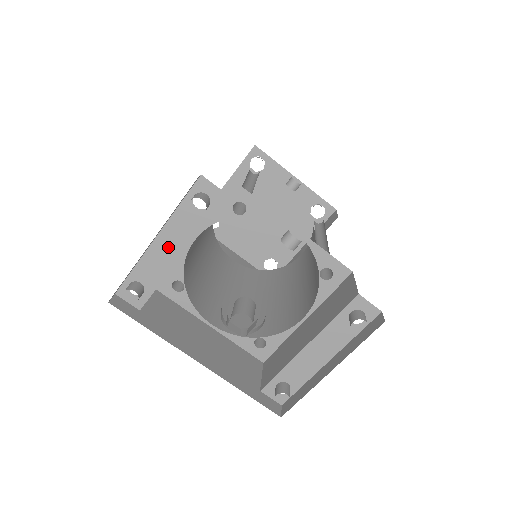
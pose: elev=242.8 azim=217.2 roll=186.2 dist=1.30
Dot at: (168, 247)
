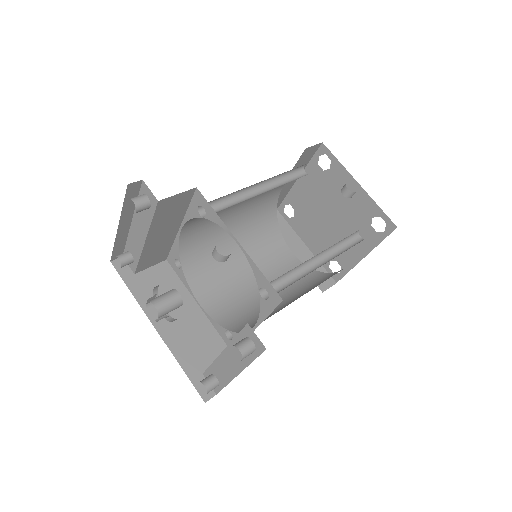
Dot at: (138, 232)
